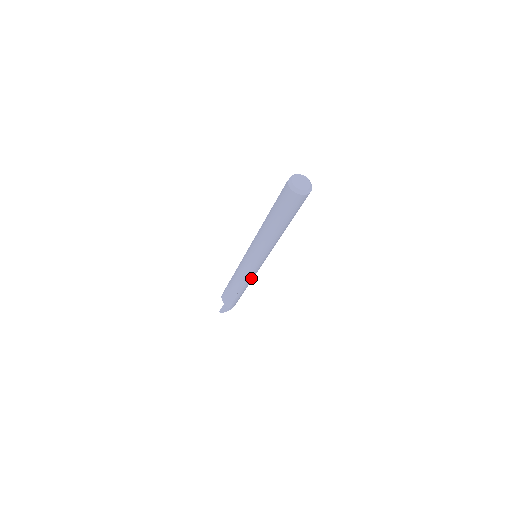
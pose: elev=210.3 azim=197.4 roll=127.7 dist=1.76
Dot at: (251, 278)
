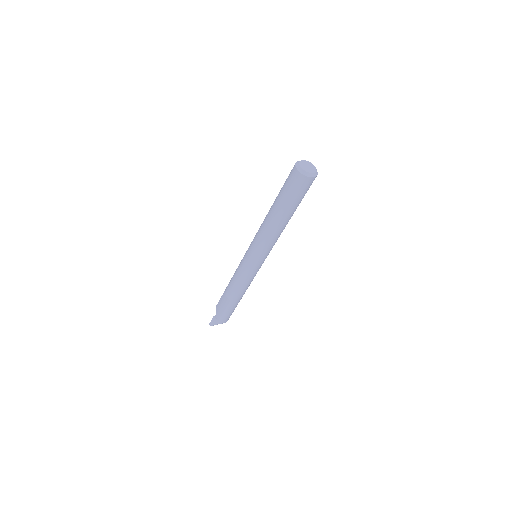
Dot at: (245, 282)
